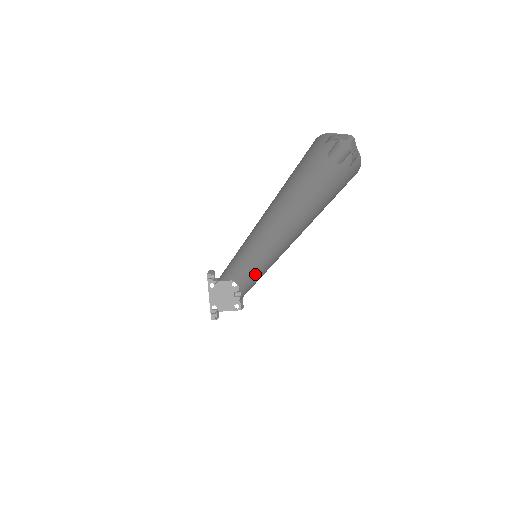
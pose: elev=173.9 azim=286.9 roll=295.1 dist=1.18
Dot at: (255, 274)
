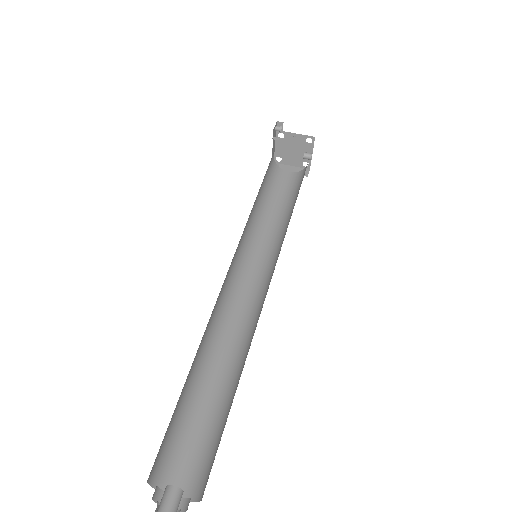
Dot at: occluded
